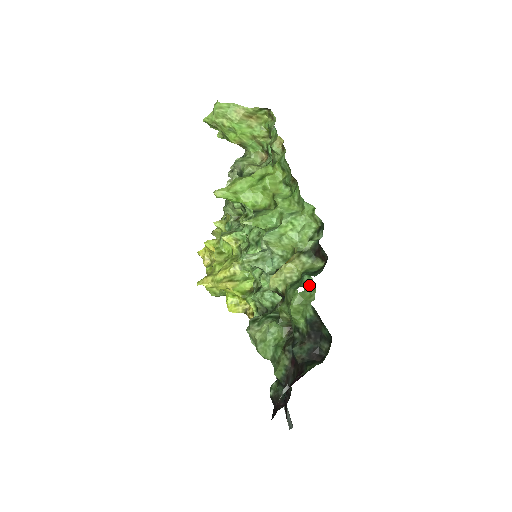
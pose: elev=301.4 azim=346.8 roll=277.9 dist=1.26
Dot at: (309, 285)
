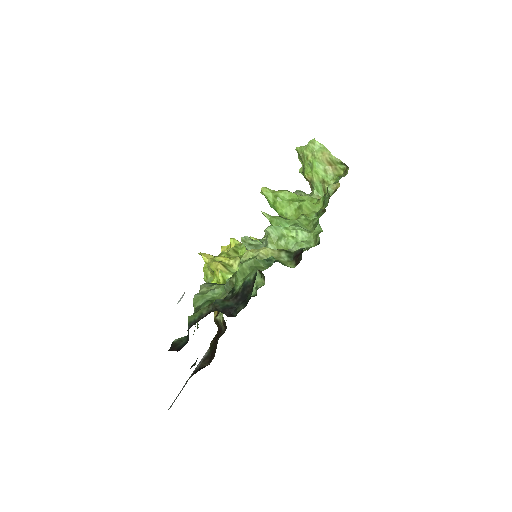
Dot at: (268, 262)
